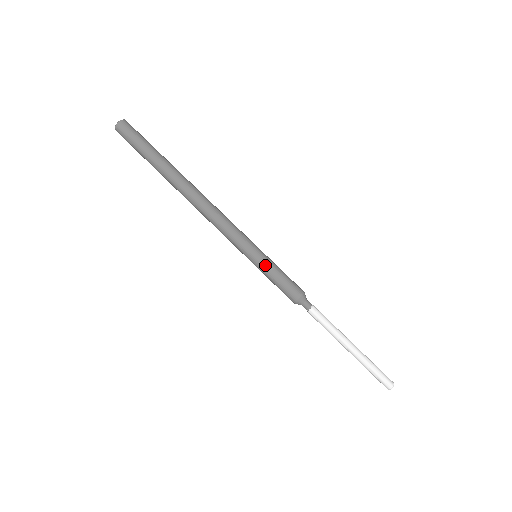
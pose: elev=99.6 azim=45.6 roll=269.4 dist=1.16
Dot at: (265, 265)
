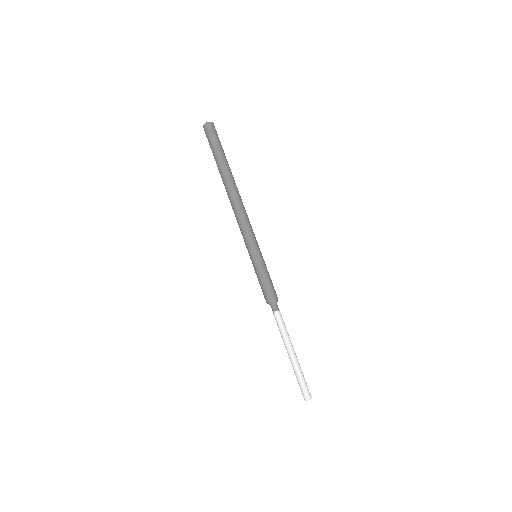
Dot at: (262, 263)
